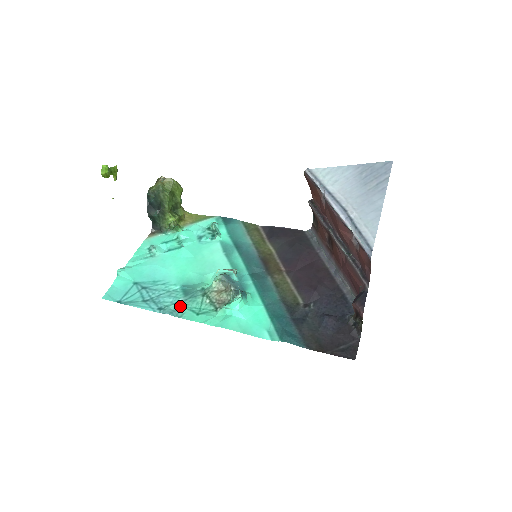
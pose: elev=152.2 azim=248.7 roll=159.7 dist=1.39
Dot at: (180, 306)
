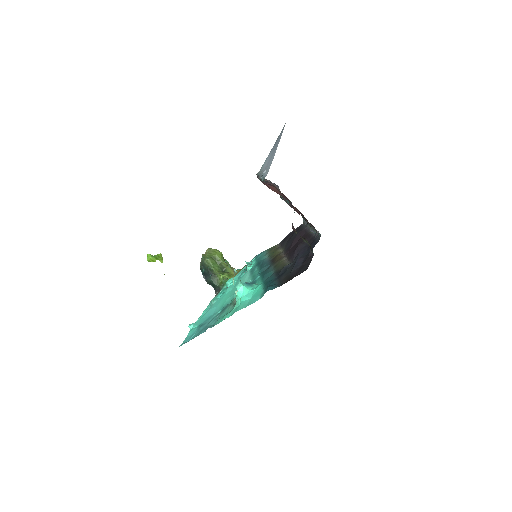
Dot at: (216, 320)
